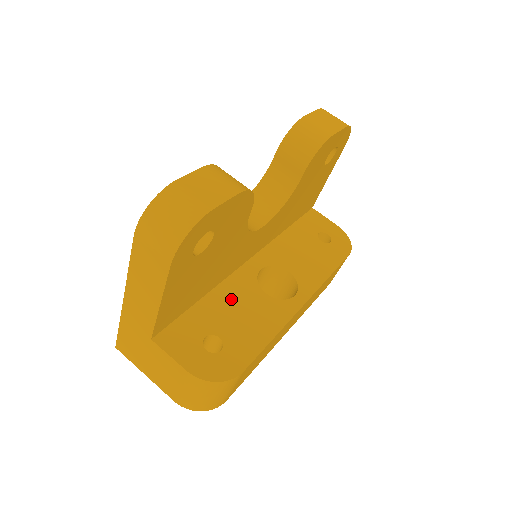
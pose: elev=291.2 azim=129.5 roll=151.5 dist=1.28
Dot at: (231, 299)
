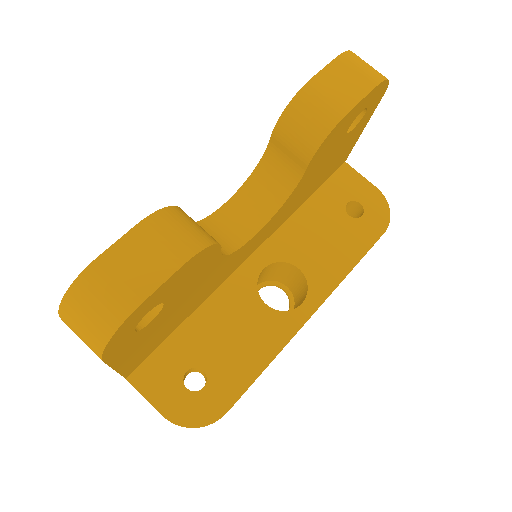
Dot at: (222, 316)
